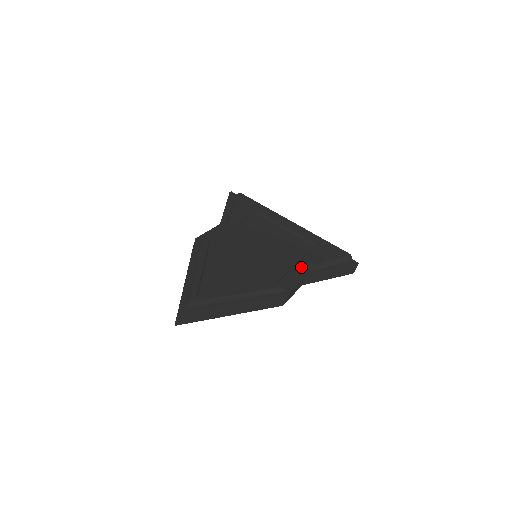
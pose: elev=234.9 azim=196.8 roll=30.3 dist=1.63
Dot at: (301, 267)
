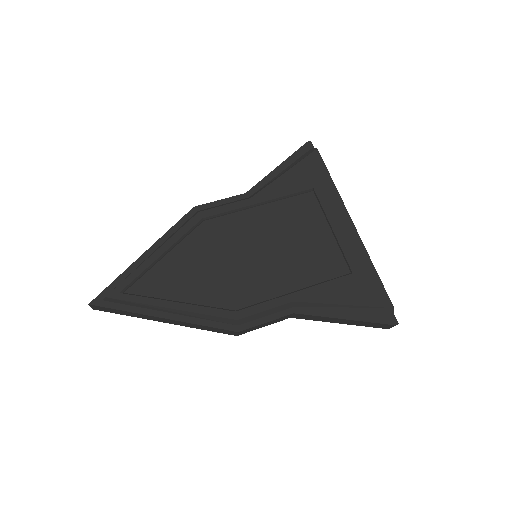
Dot at: (291, 301)
